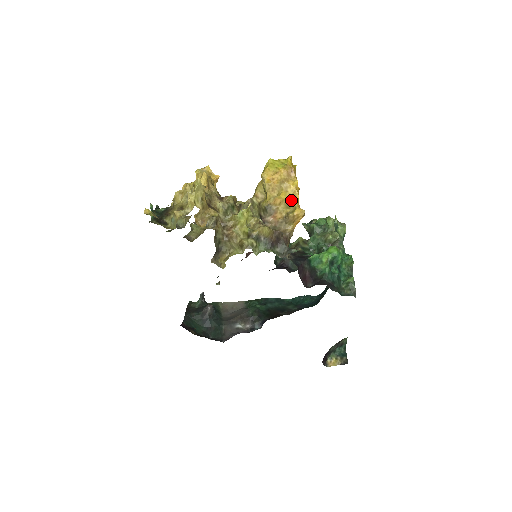
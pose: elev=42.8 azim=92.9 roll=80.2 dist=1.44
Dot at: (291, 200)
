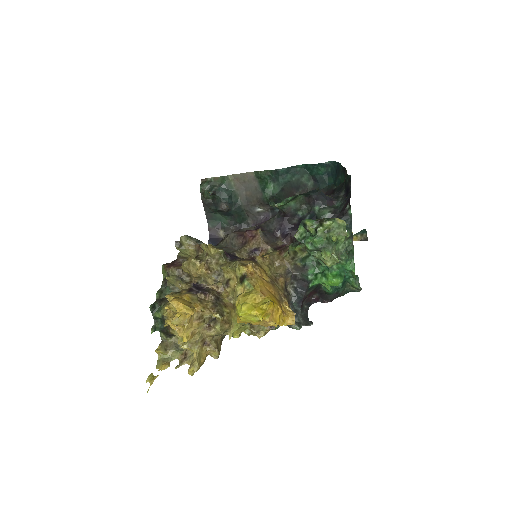
Dot at: occluded
